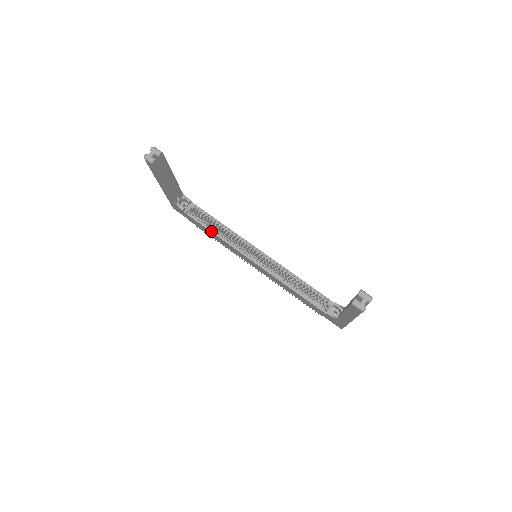
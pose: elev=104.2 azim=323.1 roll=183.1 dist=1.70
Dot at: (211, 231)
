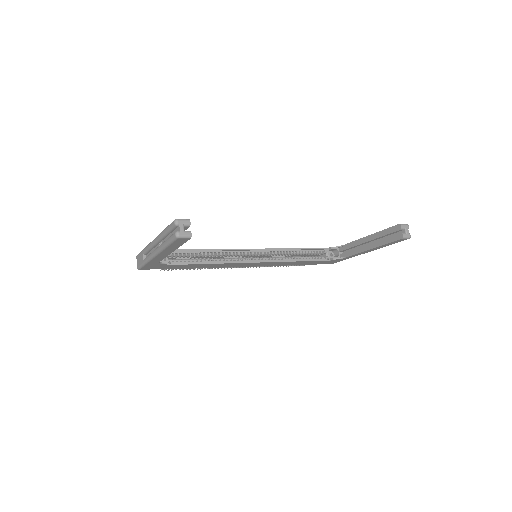
Dot at: (205, 263)
